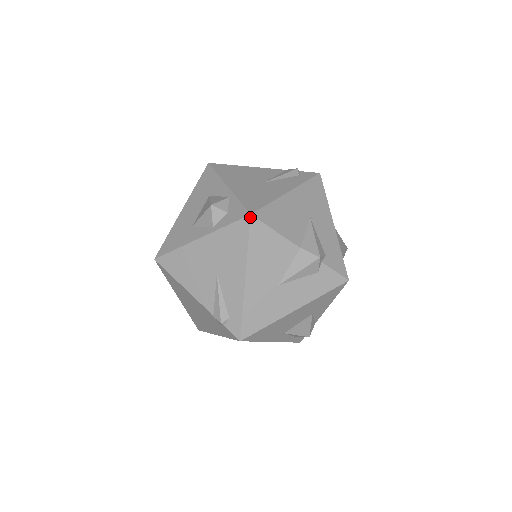
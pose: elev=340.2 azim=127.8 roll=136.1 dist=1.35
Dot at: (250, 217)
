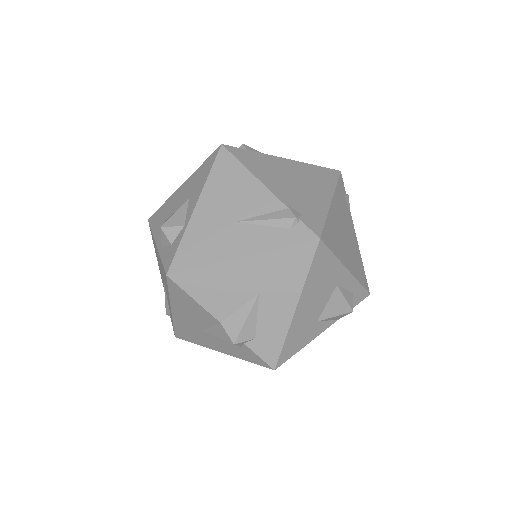
Dot at: (166, 276)
